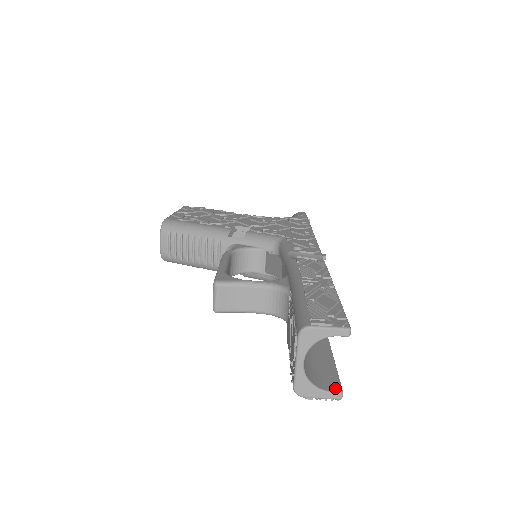
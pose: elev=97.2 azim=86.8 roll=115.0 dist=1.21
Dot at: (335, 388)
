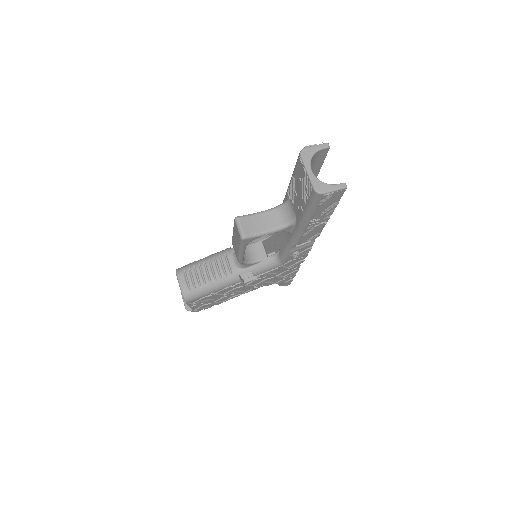
Dot at: (340, 185)
